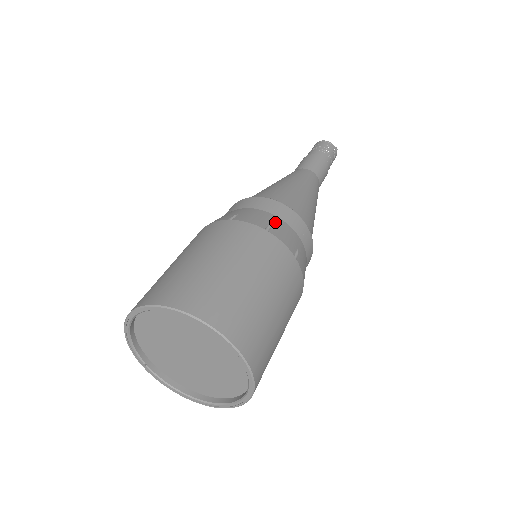
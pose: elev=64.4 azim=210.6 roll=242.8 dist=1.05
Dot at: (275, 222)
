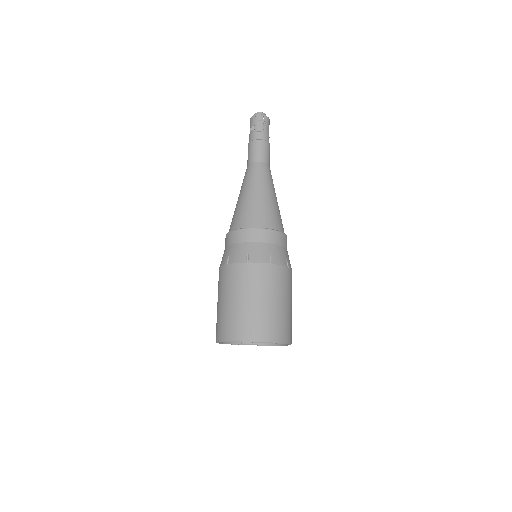
Dot at: (249, 249)
